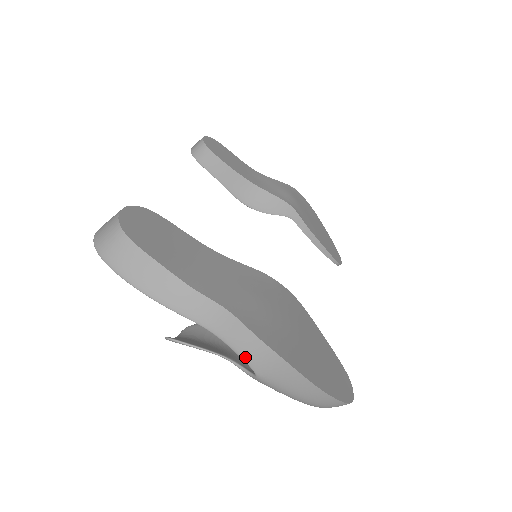
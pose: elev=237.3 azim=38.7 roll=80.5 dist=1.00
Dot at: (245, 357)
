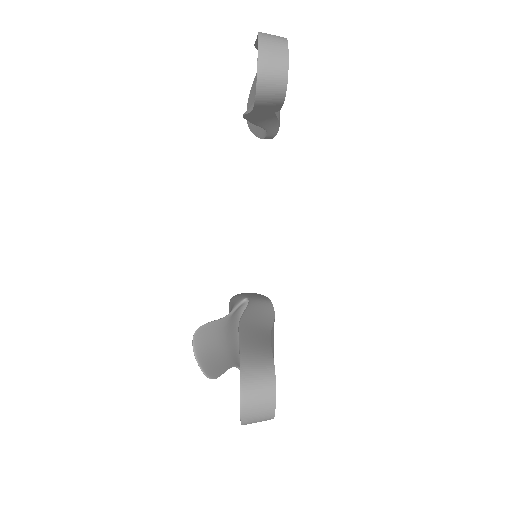
Dot at: occluded
